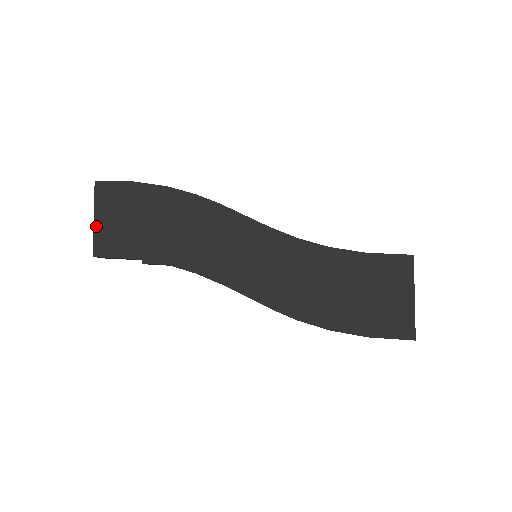
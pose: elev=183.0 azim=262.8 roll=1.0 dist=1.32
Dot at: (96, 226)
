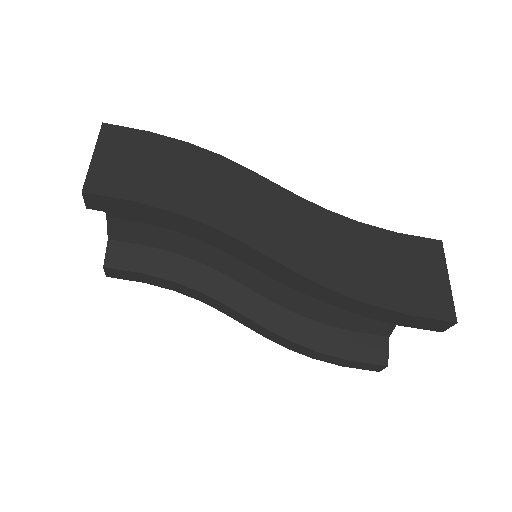
Dot at: (94, 163)
